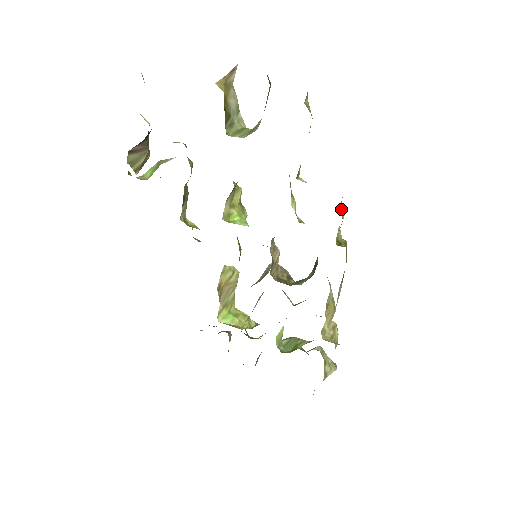
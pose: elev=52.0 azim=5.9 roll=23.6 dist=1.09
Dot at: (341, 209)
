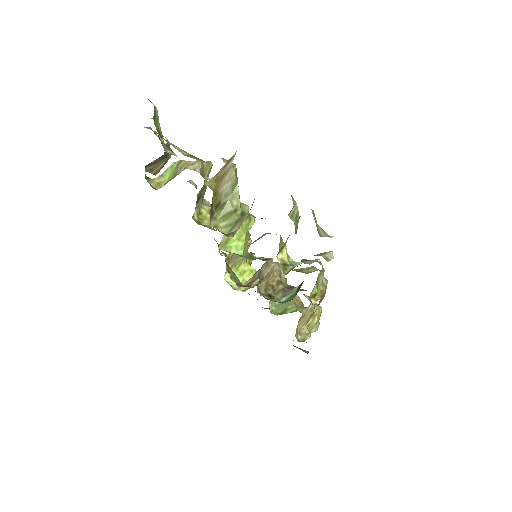
Dot at: (320, 275)
